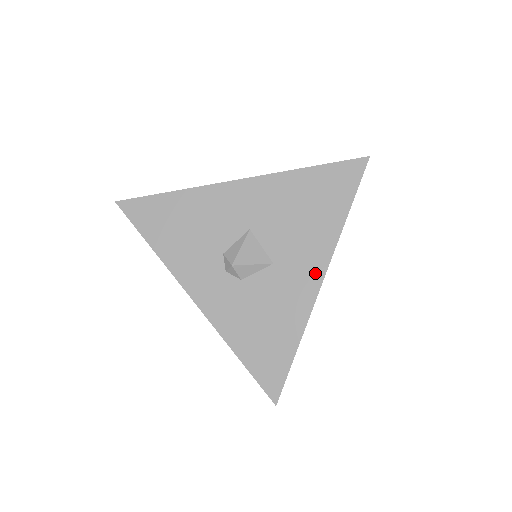
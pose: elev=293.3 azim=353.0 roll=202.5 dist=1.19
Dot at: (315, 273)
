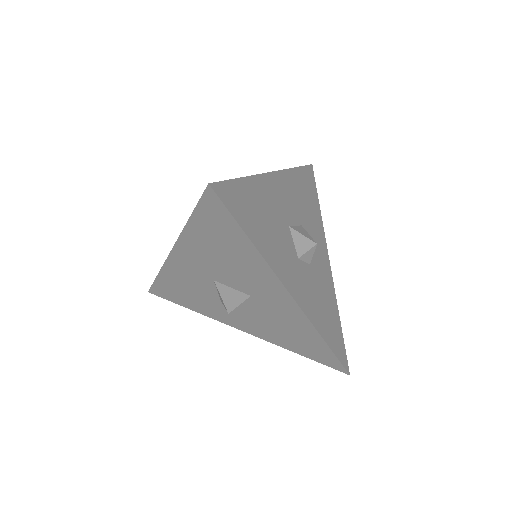
Dot at: (280, 293)
